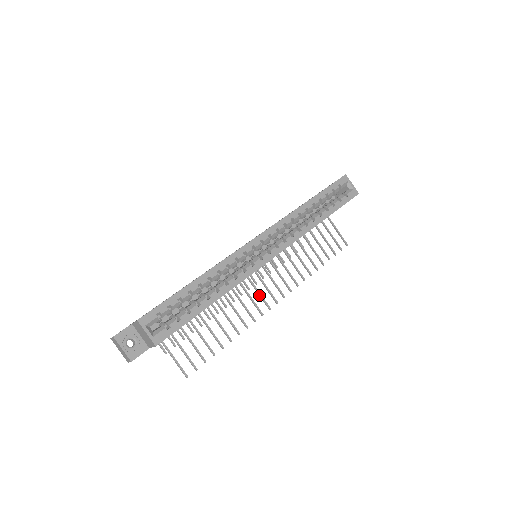
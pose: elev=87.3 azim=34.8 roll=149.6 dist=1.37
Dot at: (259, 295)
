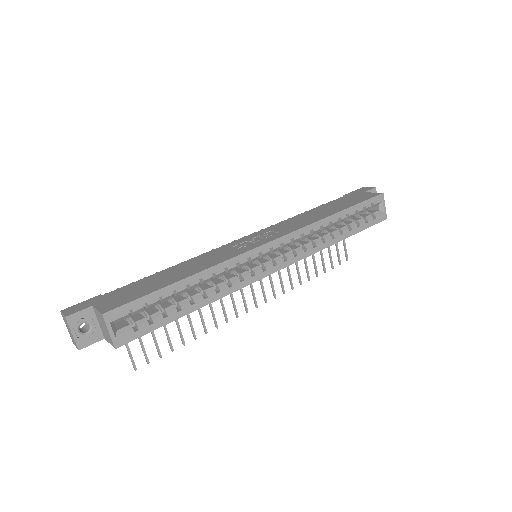
Dot at: (241, 294)
